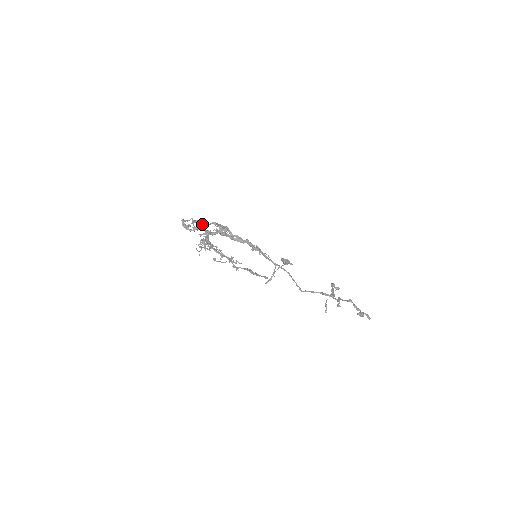
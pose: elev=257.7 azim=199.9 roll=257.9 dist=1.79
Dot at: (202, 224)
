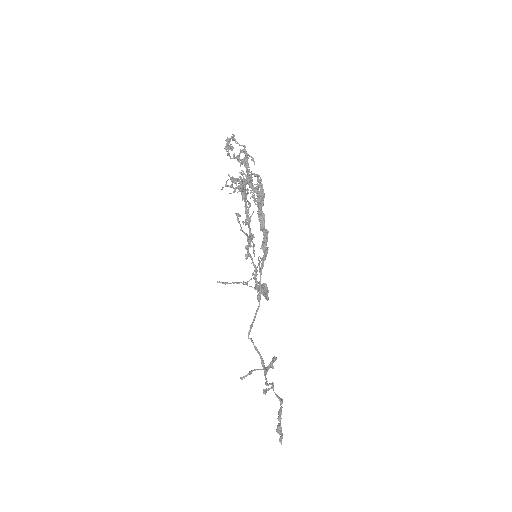
Dot at: occluded
